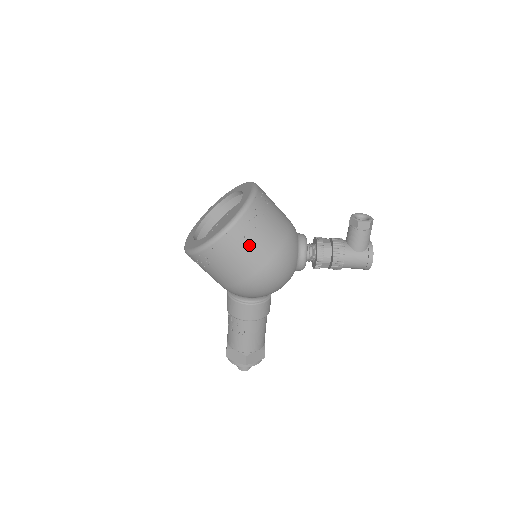
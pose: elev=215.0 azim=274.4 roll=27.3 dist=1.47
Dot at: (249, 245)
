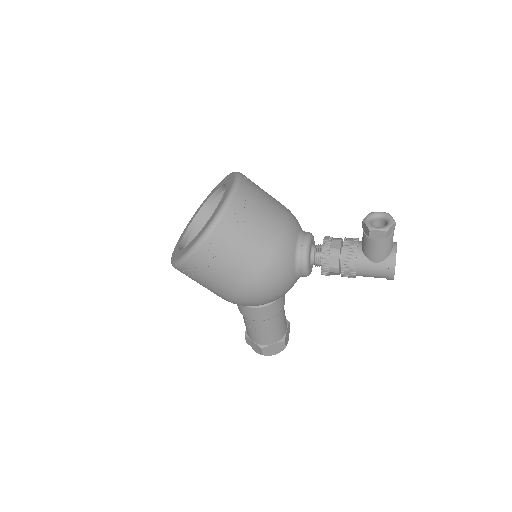
Dot at: (222, 266)
